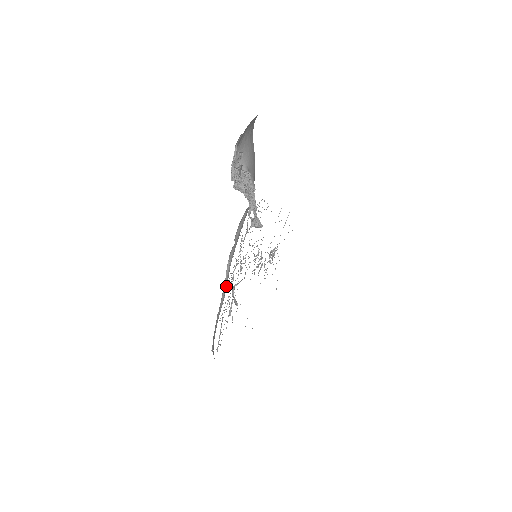
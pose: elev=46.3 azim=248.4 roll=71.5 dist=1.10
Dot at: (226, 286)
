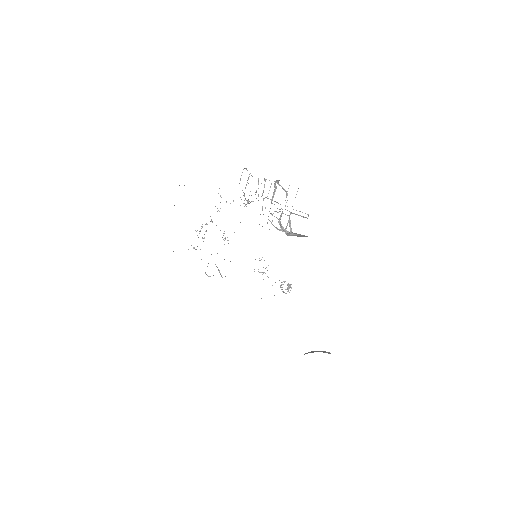
Dot at: occluded
